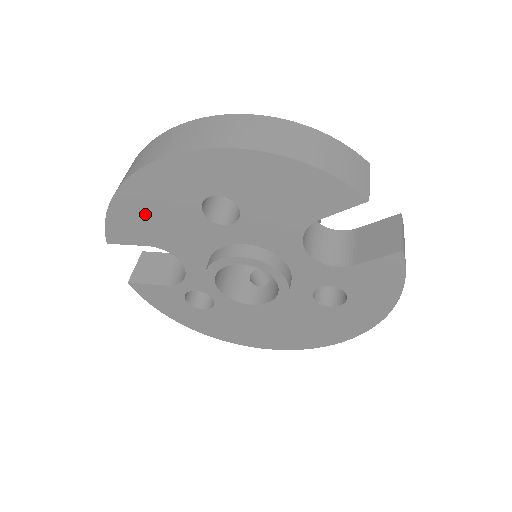
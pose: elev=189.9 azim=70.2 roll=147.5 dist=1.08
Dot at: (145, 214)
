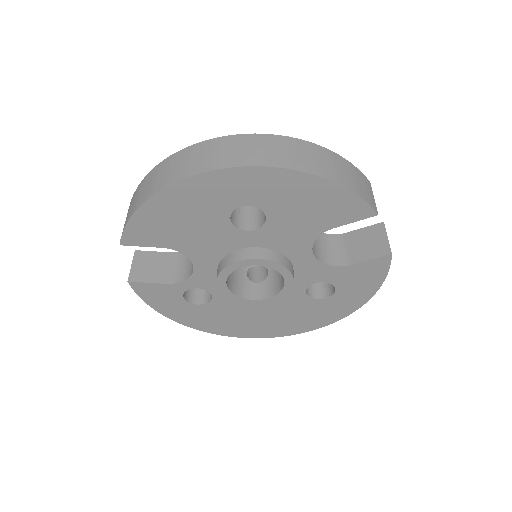
Dot at: (172, 219)
